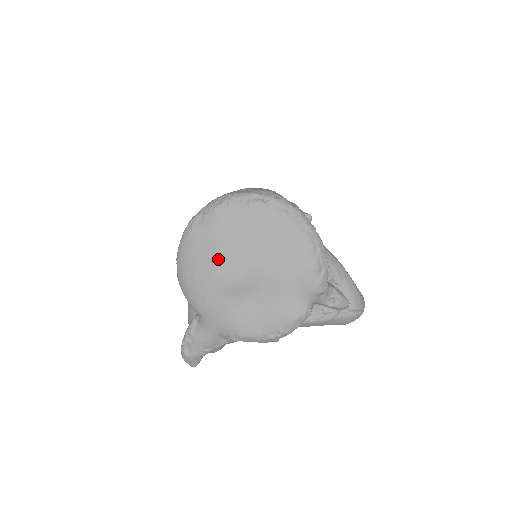
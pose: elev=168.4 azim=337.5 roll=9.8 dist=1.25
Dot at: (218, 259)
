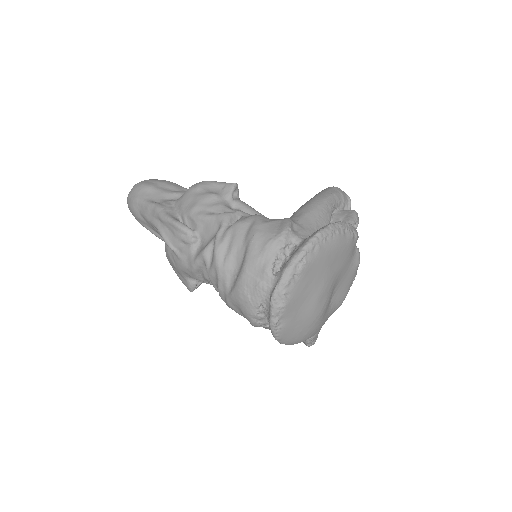
Dot at: (313, 314)
